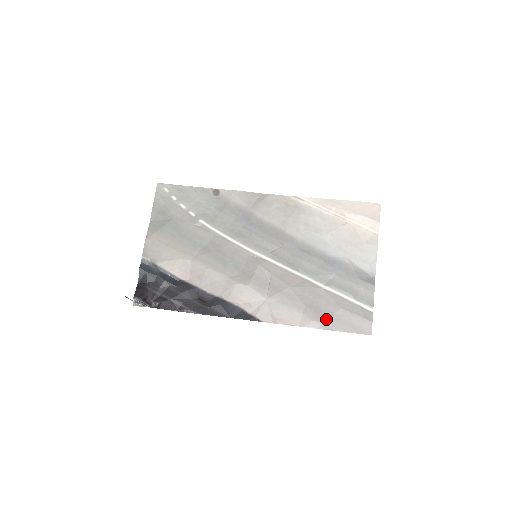
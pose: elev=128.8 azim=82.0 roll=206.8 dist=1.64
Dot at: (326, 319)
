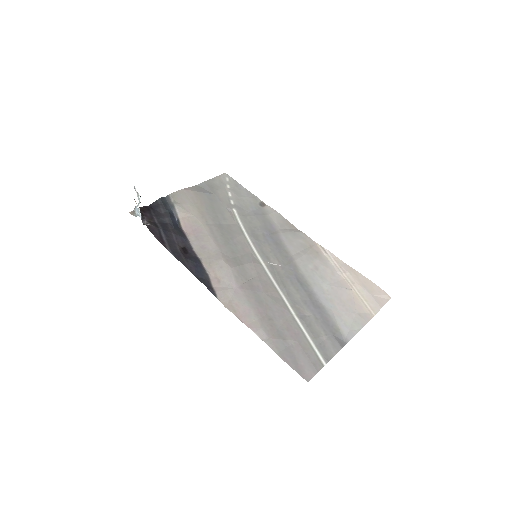
Dot at: (276, 338)
